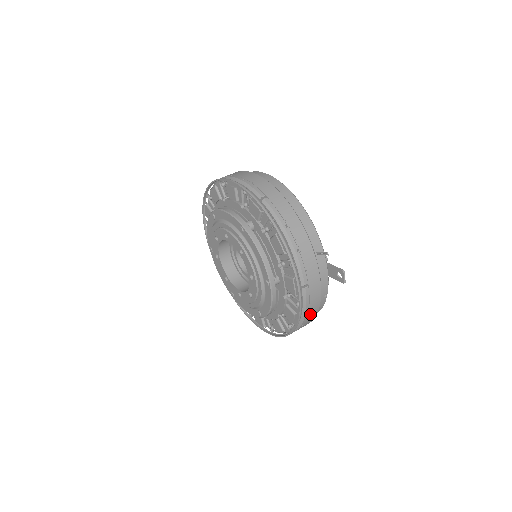
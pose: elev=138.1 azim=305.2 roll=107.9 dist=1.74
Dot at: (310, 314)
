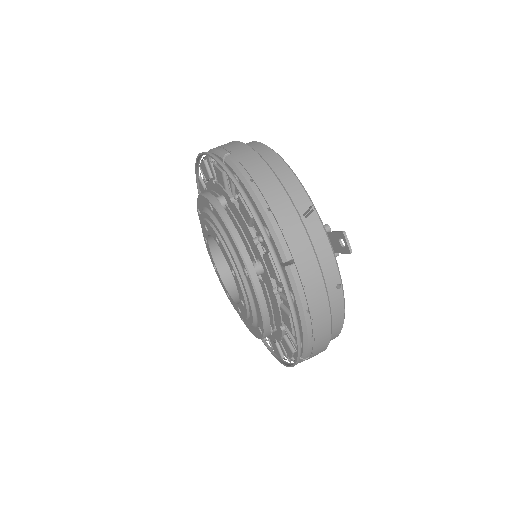
Dot at: (315, 314)
